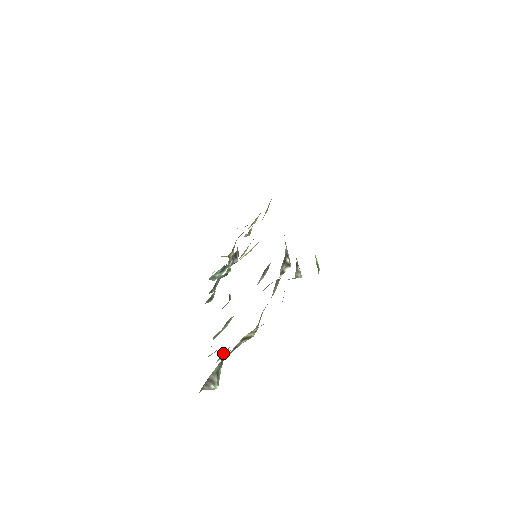
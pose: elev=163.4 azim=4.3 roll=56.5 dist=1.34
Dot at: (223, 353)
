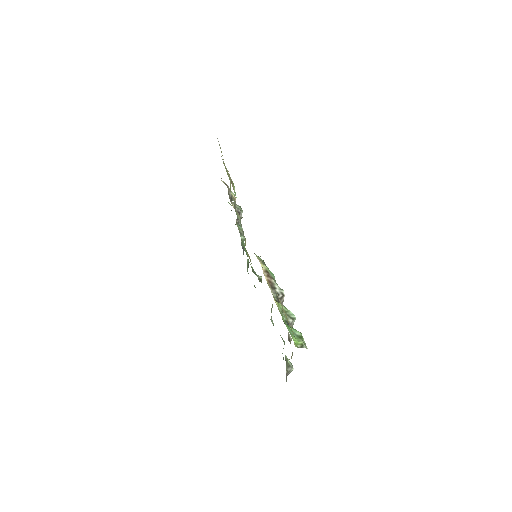
Dot at: (283, 348)
